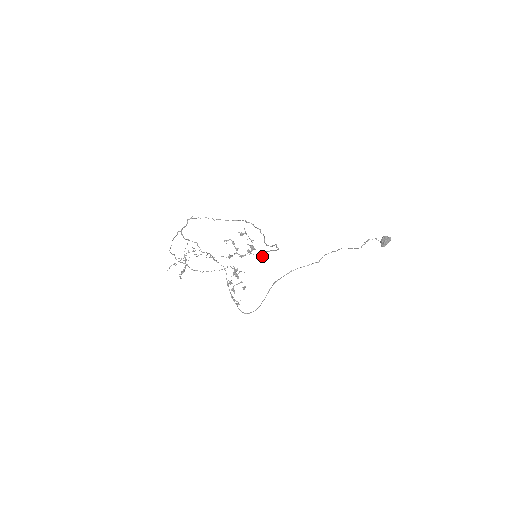
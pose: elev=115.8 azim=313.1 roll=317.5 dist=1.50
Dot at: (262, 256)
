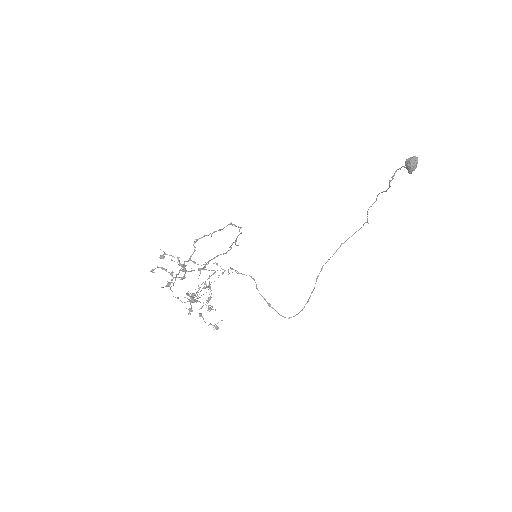
Dot at: (202, 269)
